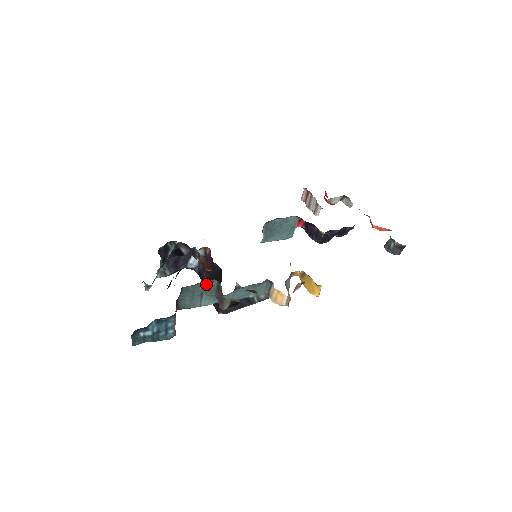
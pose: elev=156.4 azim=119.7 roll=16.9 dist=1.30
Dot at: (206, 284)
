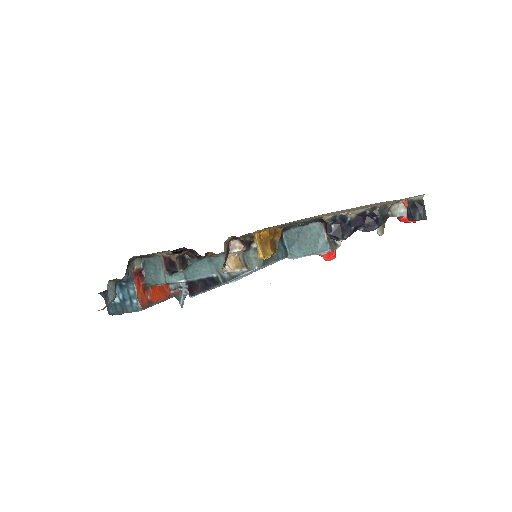
Dot at: occluded
